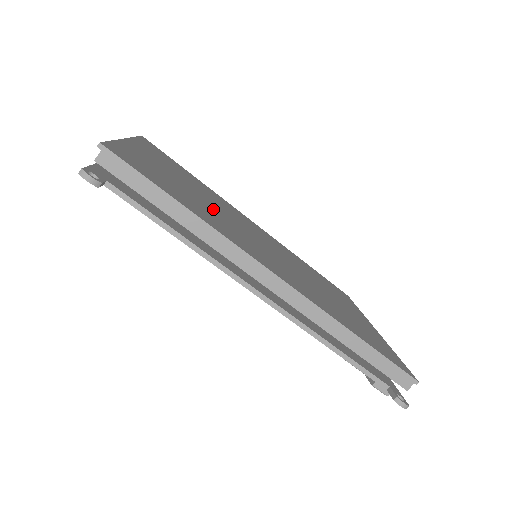
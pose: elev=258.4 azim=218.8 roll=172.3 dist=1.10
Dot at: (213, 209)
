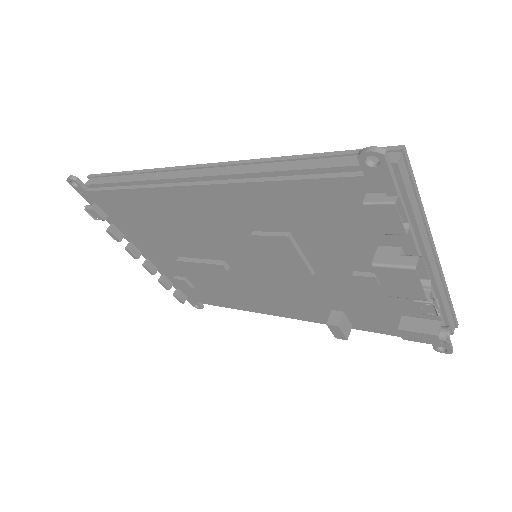
Dot at: occluded
